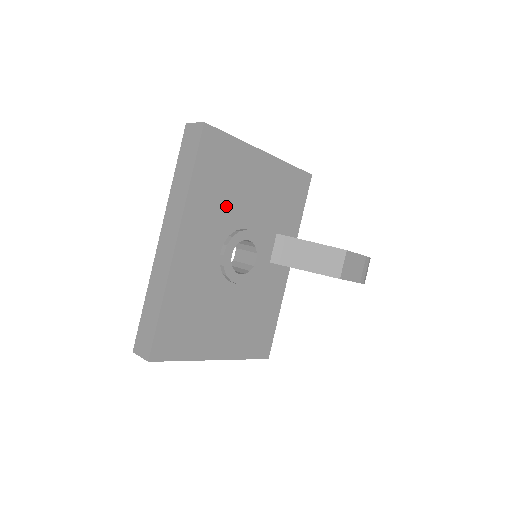
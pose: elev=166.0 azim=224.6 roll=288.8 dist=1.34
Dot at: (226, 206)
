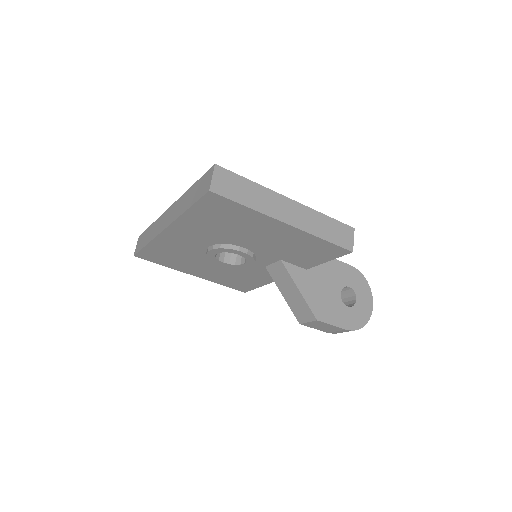
Dot at: (223, 232)
